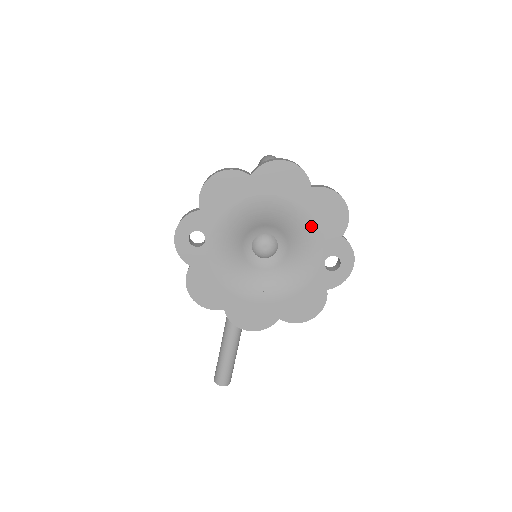
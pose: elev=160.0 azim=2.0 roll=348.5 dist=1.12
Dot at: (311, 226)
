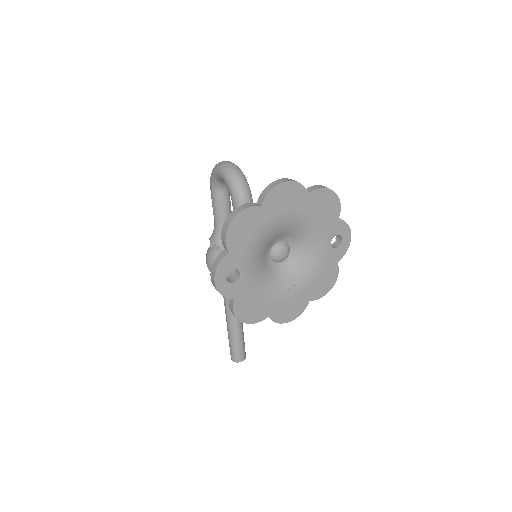
Dot at: (315, 222)
